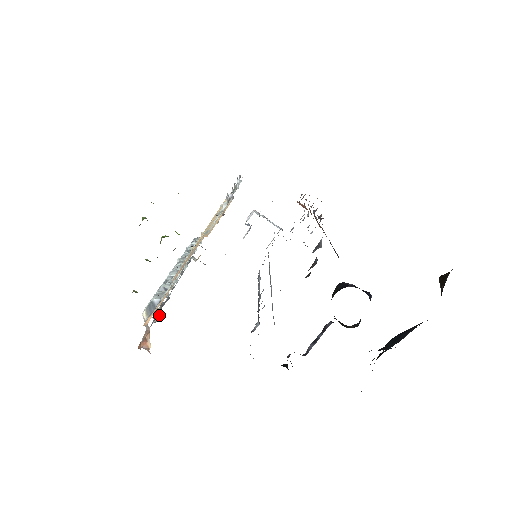
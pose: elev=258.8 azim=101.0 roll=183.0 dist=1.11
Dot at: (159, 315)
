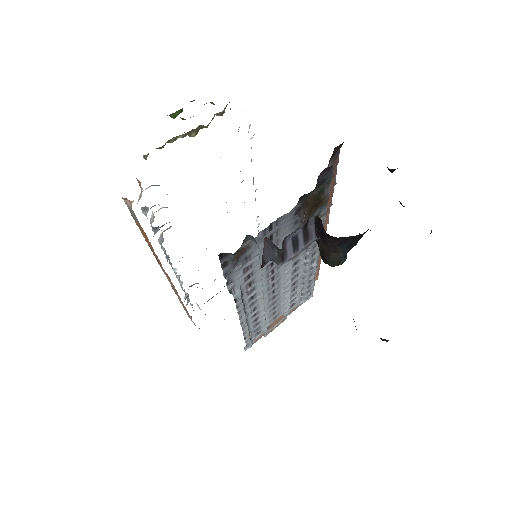
Dot at: occluded
